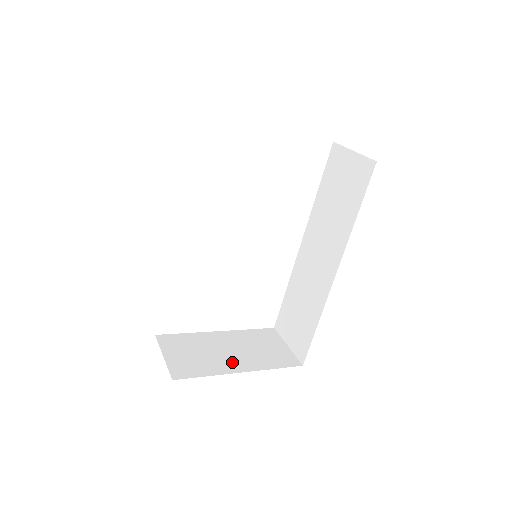
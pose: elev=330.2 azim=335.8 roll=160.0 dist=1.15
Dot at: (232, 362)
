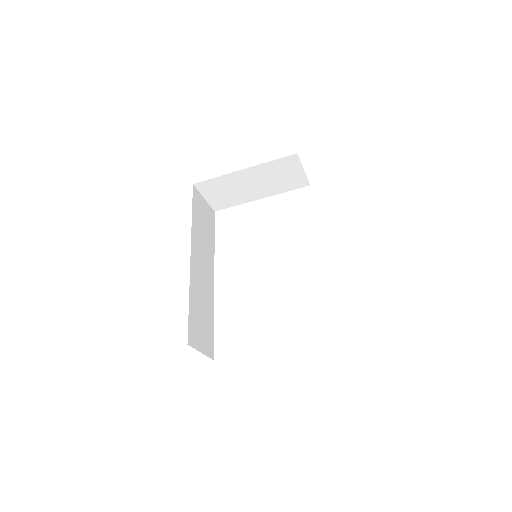
Dot at: occluded
